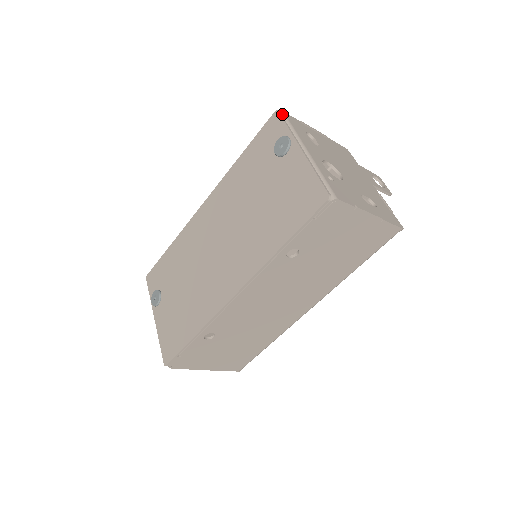
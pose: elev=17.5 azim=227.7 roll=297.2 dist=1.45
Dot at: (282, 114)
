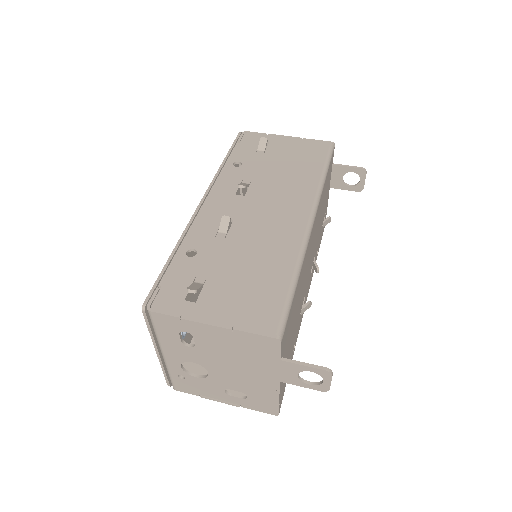
Dot at: (148, 313)
